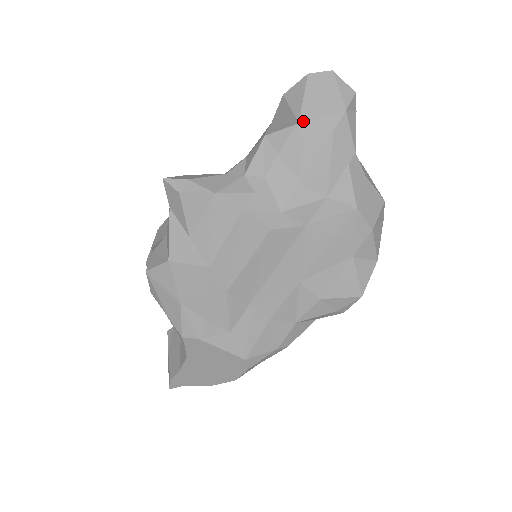
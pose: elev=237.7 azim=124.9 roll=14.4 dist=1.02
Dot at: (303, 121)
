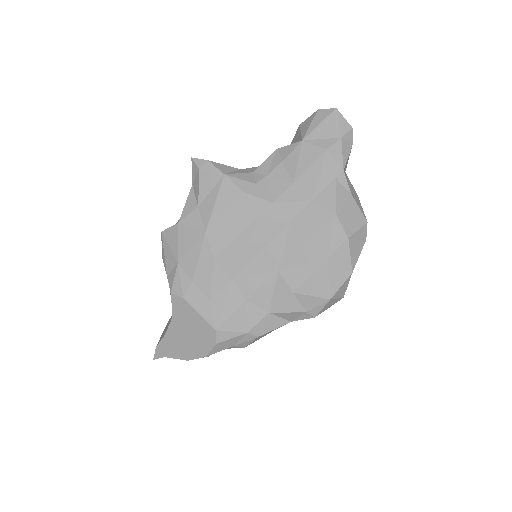
Dot at: (306, 139)
